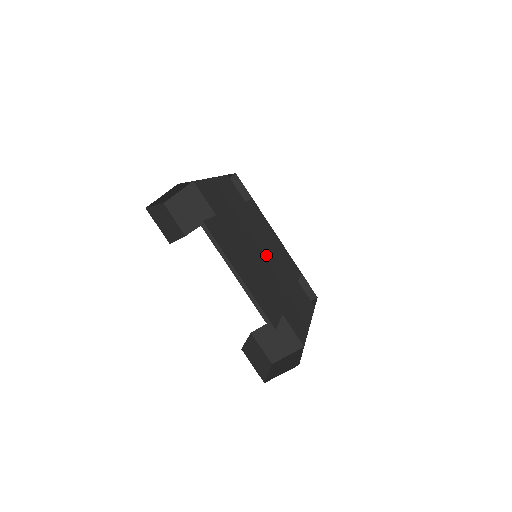
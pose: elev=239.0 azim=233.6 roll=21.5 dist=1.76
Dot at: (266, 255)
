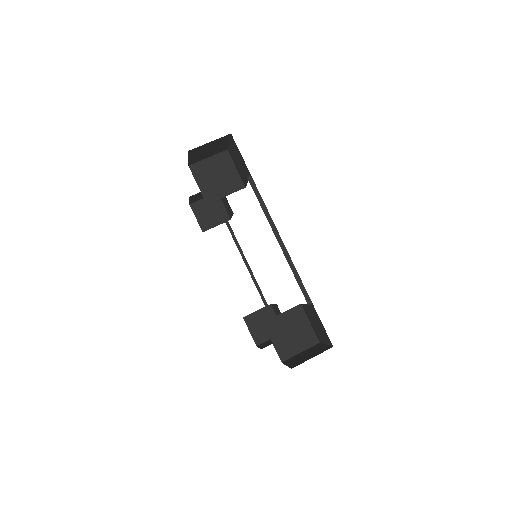
Dot at: occluded
